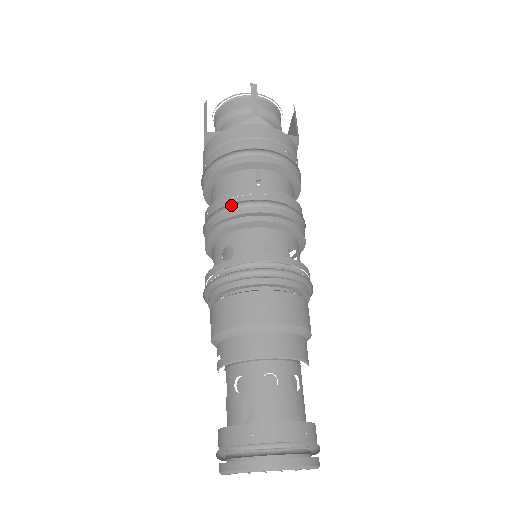
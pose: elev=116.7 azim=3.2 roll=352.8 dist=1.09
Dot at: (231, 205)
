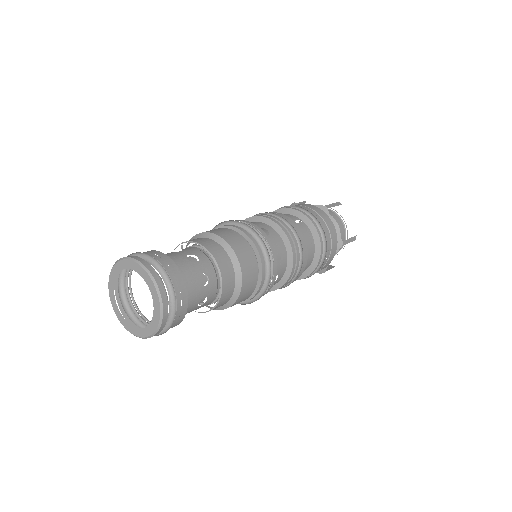
Dot at: occluded
